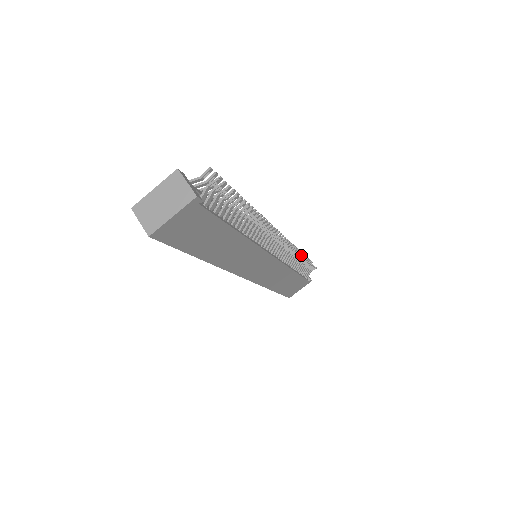
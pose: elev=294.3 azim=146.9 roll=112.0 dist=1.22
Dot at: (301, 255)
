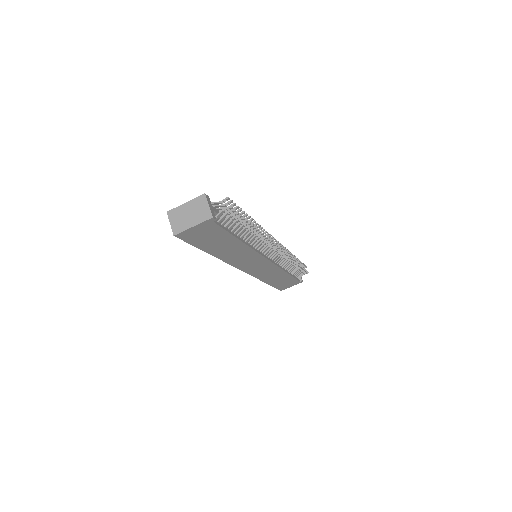
Dot at: occluded
